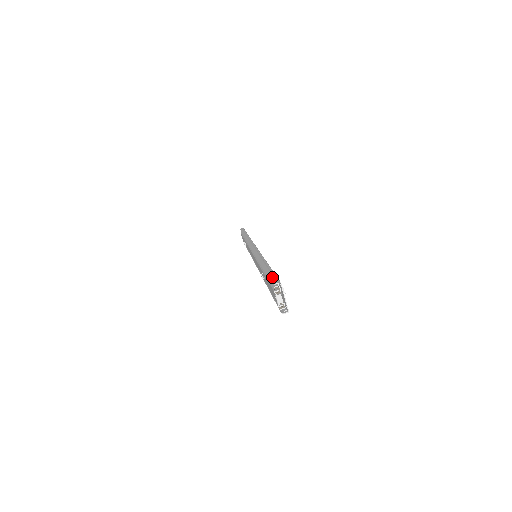
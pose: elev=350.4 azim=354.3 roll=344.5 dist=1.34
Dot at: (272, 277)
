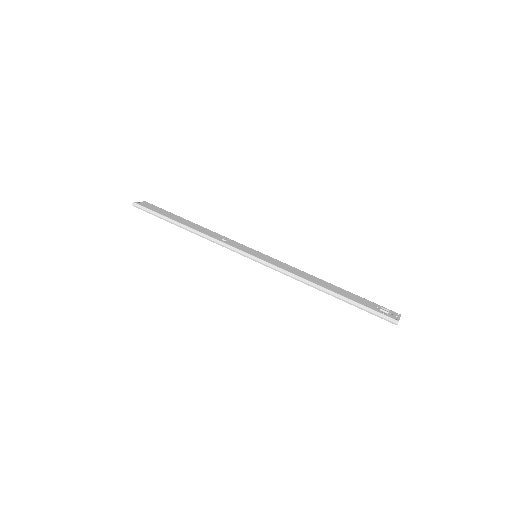
Dot at: (381, 317)
